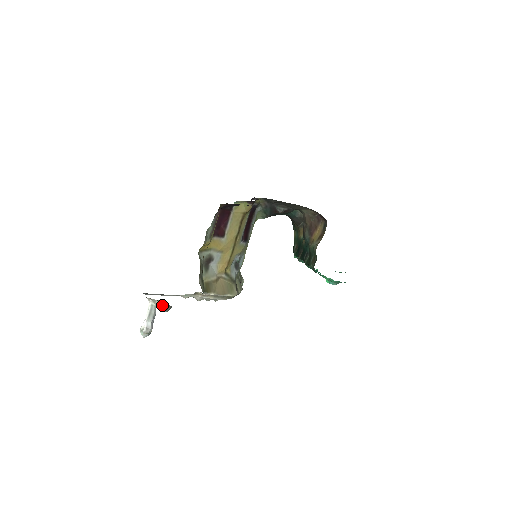
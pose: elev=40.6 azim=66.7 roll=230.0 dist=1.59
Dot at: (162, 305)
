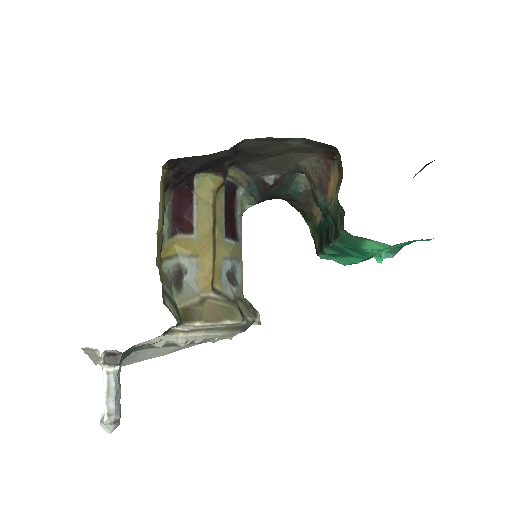
Dot at: (106, 355)
